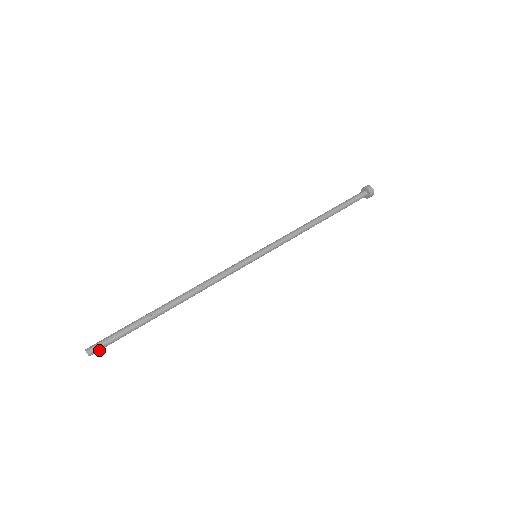
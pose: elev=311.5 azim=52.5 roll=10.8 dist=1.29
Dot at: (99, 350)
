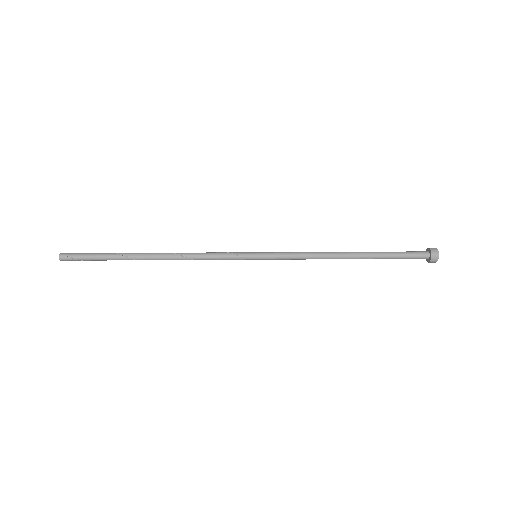
Dot at: (71, 260)
